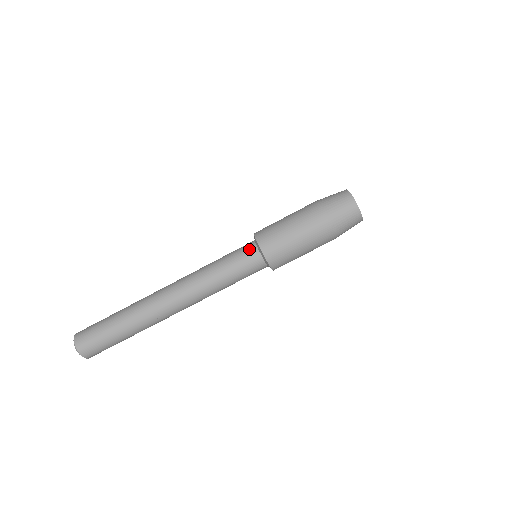
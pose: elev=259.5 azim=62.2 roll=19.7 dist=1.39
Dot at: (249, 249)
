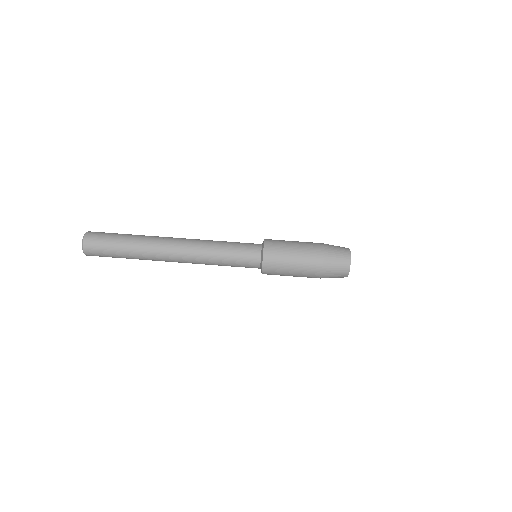
Dot at: occluded
